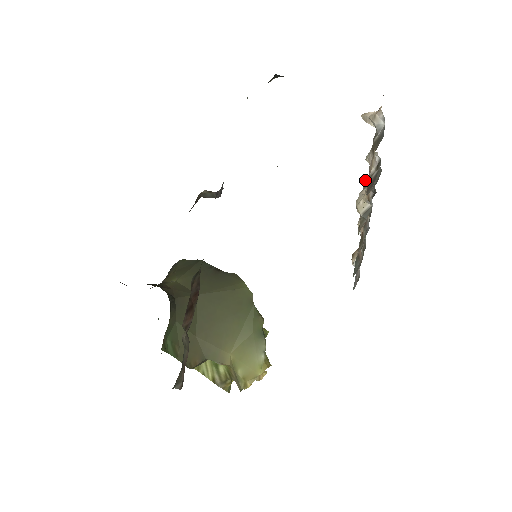
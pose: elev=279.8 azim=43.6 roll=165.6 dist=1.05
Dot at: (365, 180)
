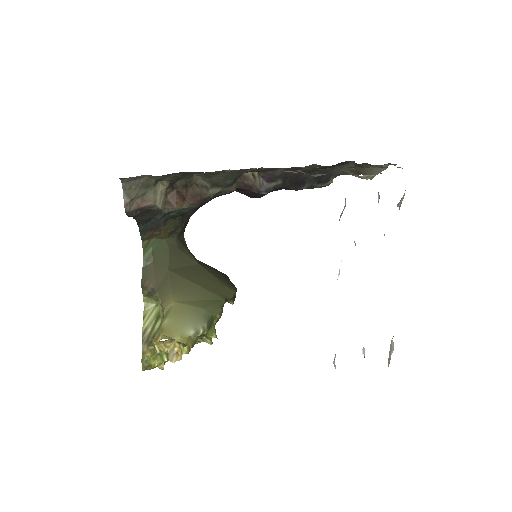
Dot at: occluded
